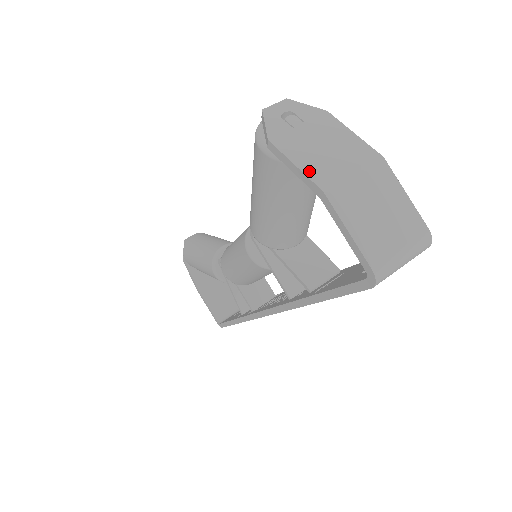
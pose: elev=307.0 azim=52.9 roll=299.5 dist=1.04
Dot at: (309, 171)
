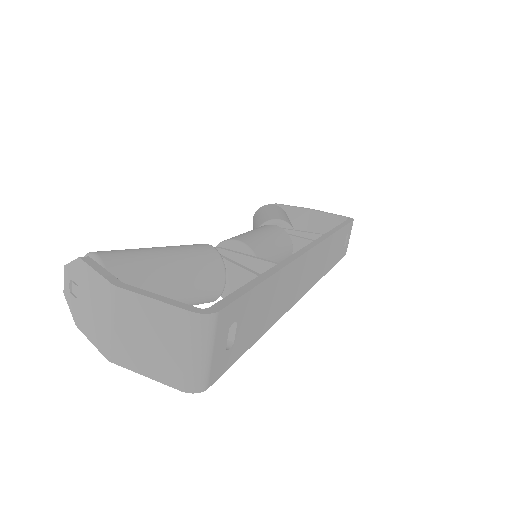
Dot at: (97, 343)
